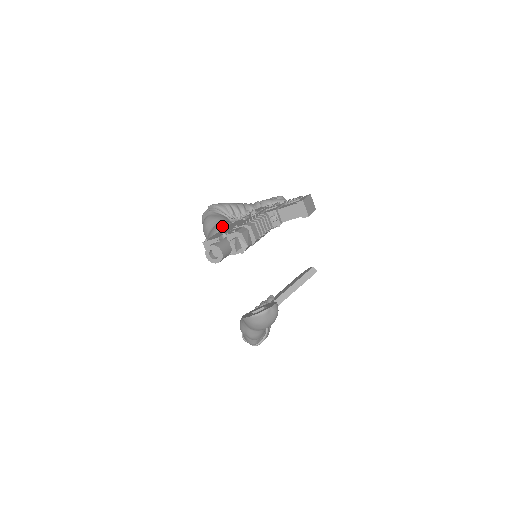
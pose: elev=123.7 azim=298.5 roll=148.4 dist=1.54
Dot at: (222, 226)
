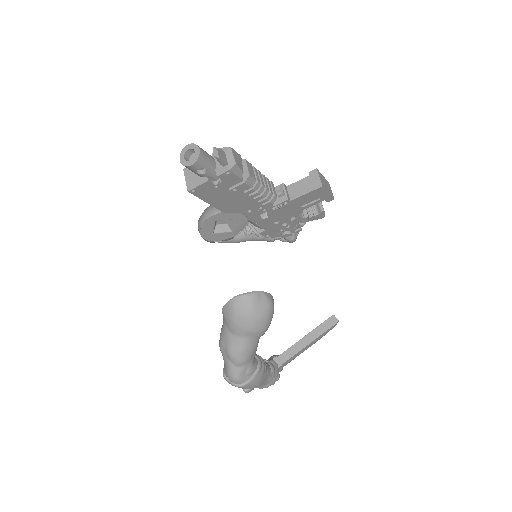
Dot at: occluded
